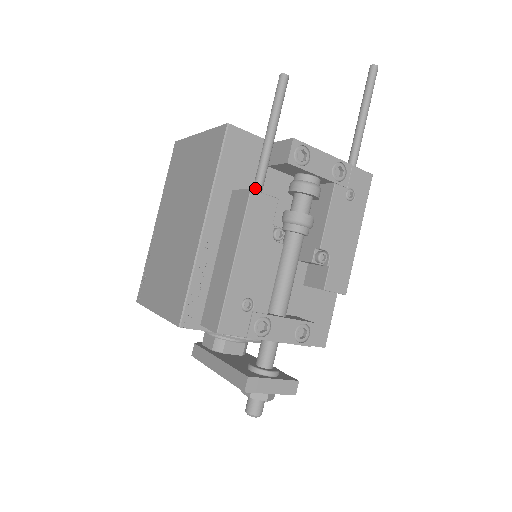
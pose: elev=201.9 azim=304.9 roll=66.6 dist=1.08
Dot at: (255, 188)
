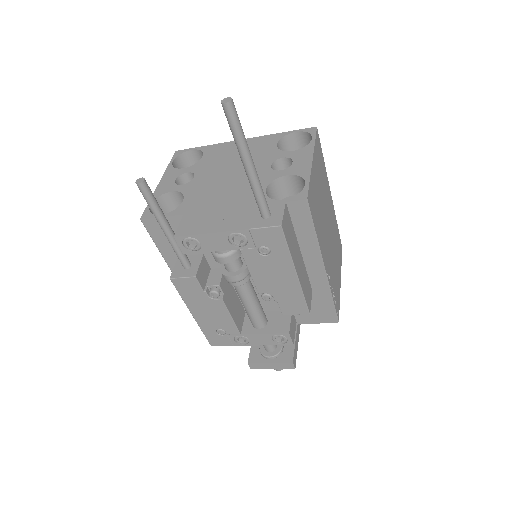
Dot at: (182, 265)
